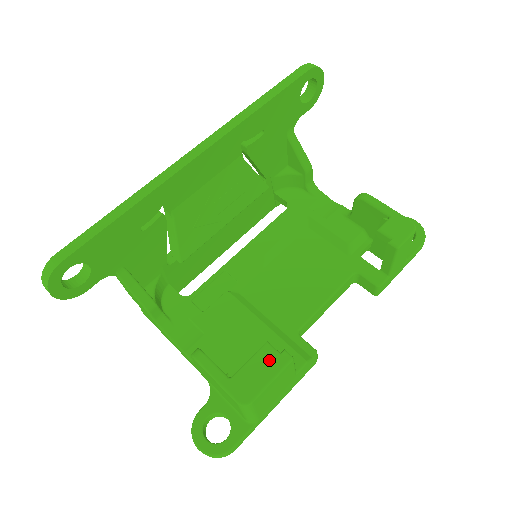
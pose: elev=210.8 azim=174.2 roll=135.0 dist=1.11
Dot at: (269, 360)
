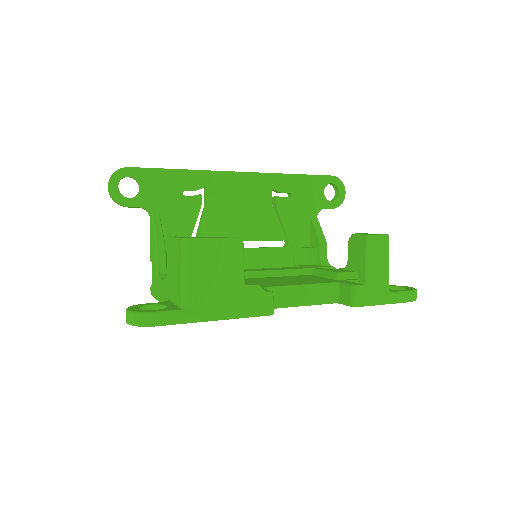
Dot at: occluded
